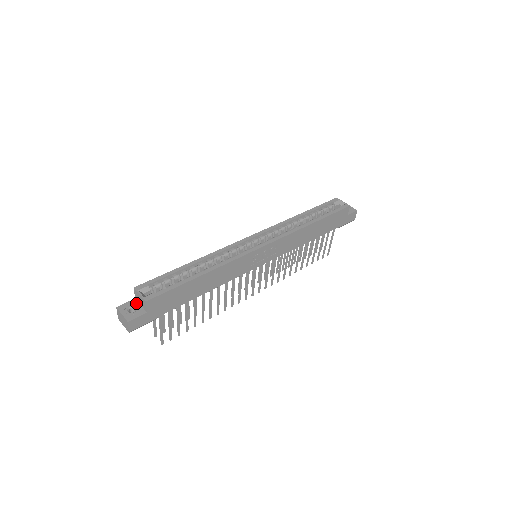
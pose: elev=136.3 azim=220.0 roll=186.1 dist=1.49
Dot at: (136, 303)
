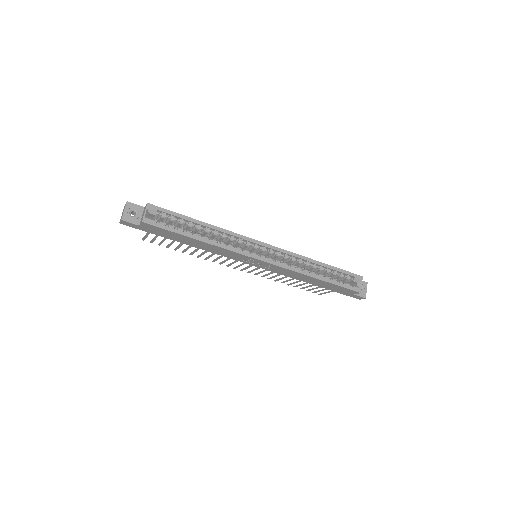
Dot at: (141, 211)
